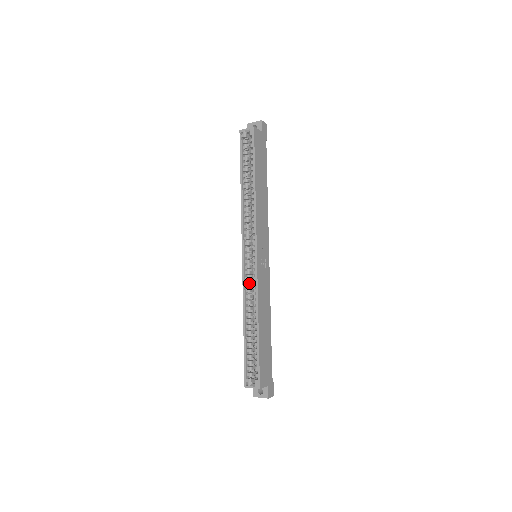
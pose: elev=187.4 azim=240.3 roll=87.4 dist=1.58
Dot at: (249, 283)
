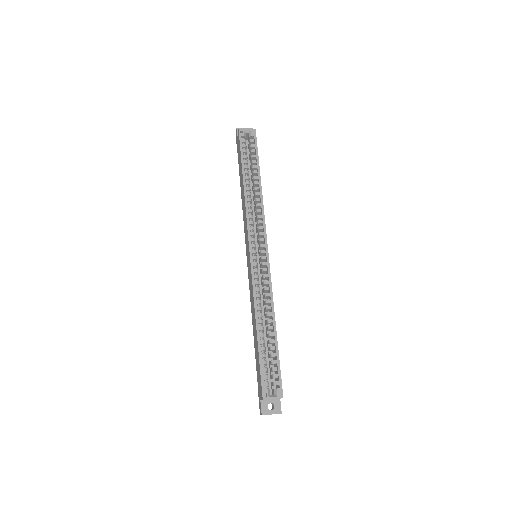
Dot at: occluded
